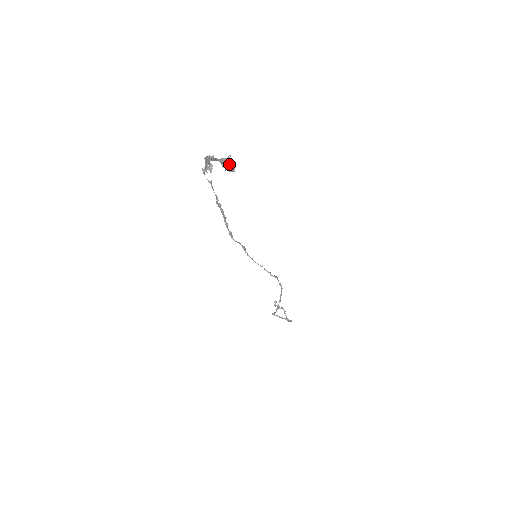
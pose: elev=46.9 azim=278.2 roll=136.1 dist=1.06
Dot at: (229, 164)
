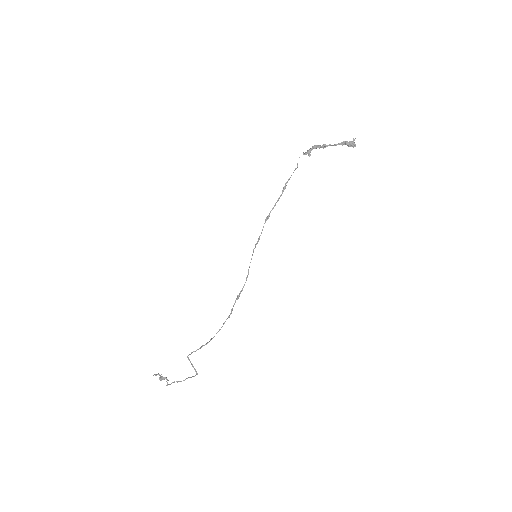
Dot at: (354, 142)
